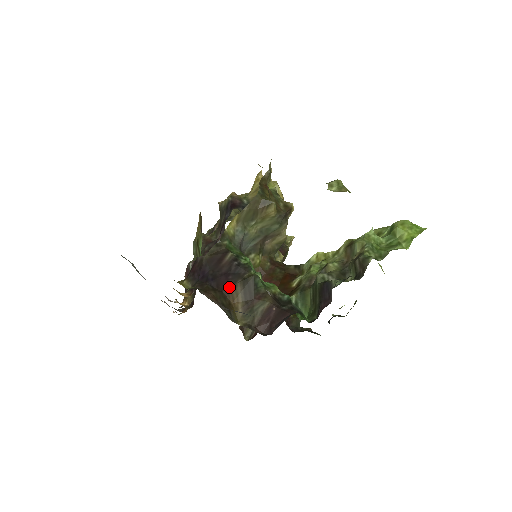
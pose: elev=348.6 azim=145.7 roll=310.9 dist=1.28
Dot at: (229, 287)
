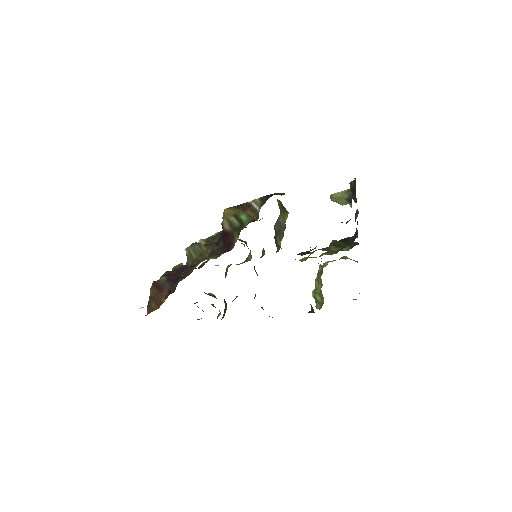
Dot at: occluded
